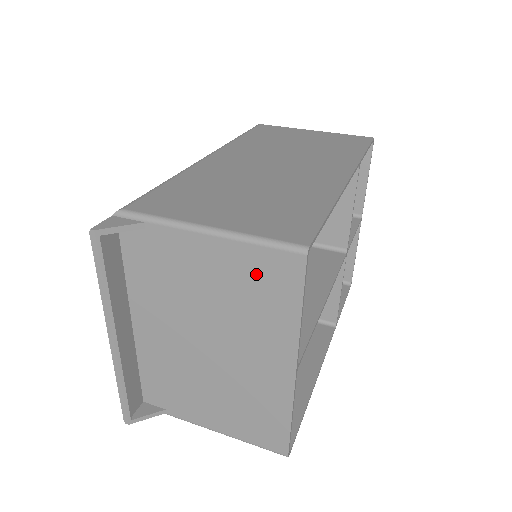
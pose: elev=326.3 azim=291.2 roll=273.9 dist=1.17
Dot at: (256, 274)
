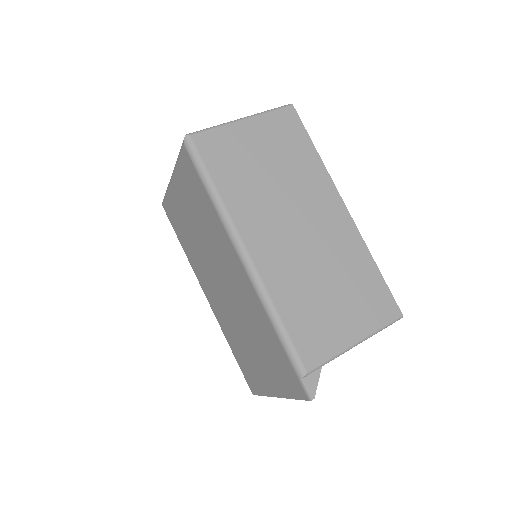
Dot at: occluded
